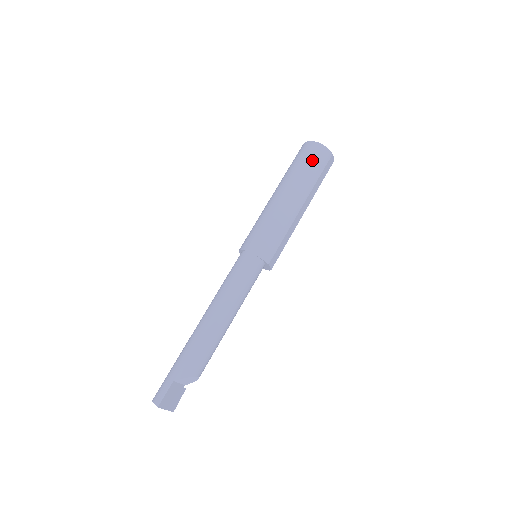
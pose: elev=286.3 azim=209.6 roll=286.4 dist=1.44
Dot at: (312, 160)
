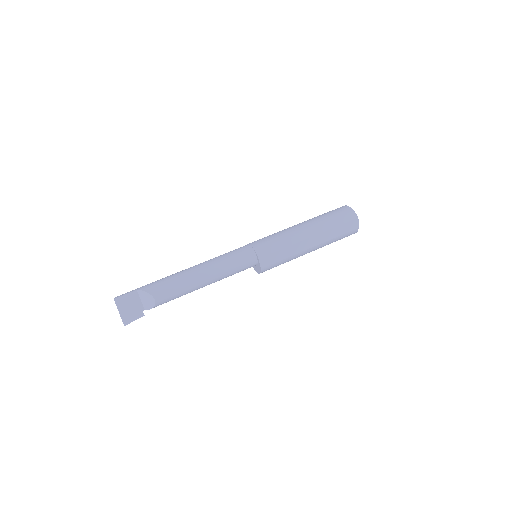
Dot at: (337, 213)
